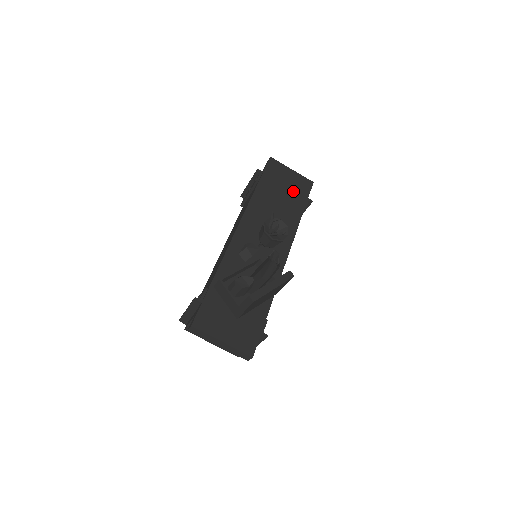
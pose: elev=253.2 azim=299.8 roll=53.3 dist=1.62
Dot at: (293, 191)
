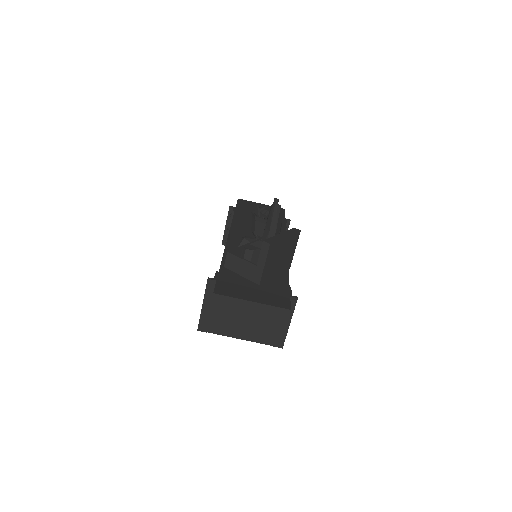
Dot at: occluded
